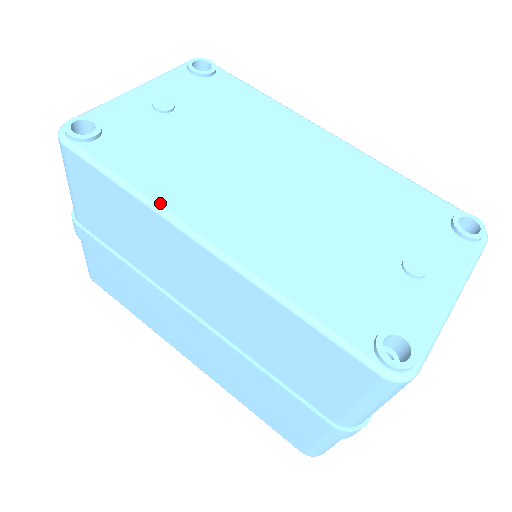
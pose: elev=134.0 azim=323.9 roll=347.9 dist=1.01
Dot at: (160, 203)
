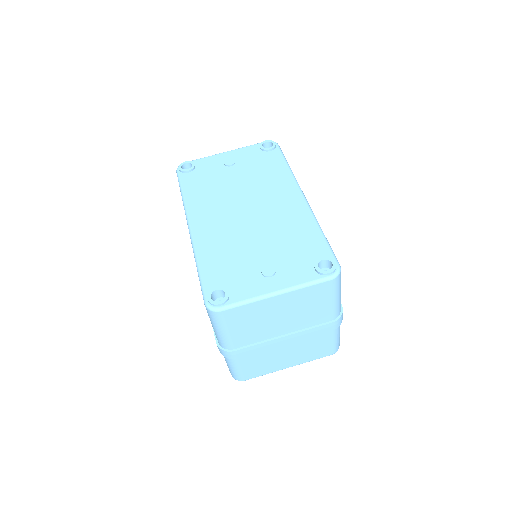
Dot at: (187, 205)
